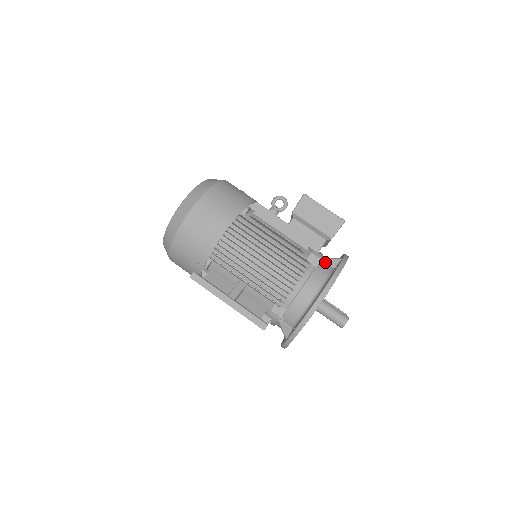
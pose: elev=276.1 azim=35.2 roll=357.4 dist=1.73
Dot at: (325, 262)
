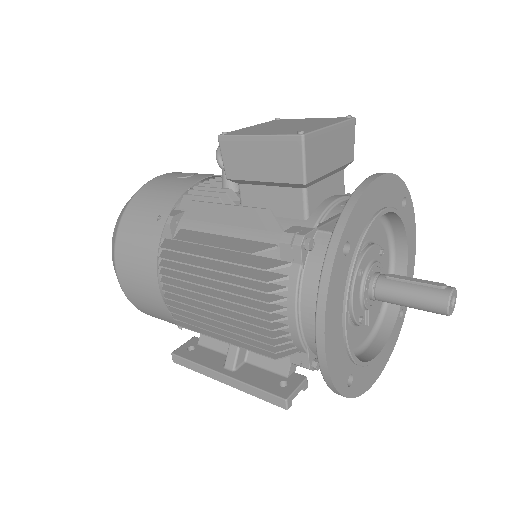
Dot at: (325, 232)
